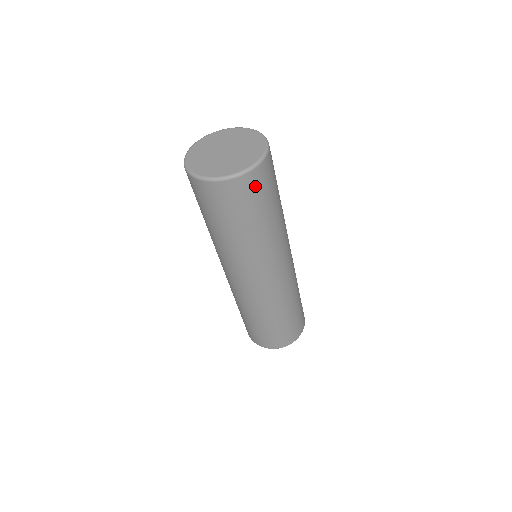
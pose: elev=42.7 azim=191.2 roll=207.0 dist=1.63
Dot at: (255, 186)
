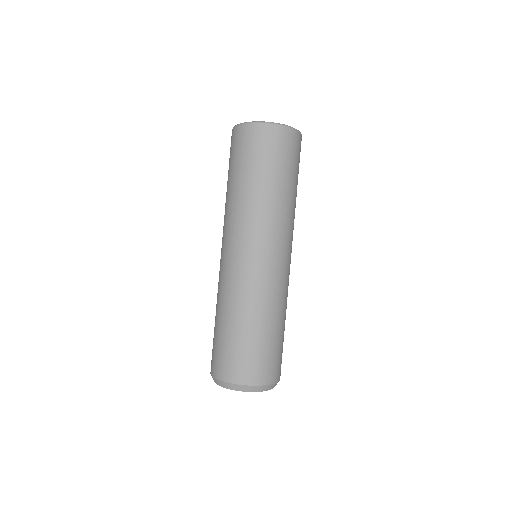
Dot at: (275, 141)
